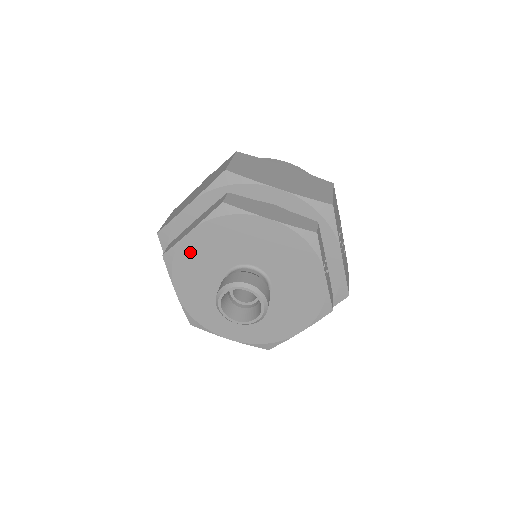
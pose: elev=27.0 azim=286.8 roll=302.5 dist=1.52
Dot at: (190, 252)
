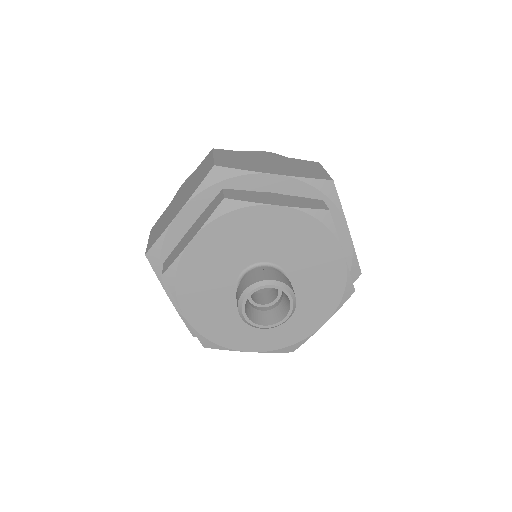
Dot at: (194, 263)
